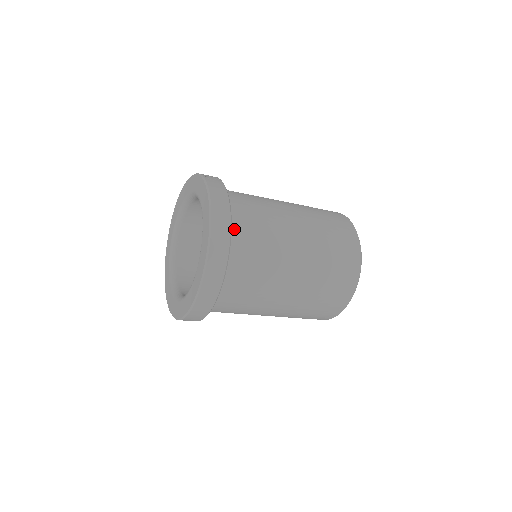
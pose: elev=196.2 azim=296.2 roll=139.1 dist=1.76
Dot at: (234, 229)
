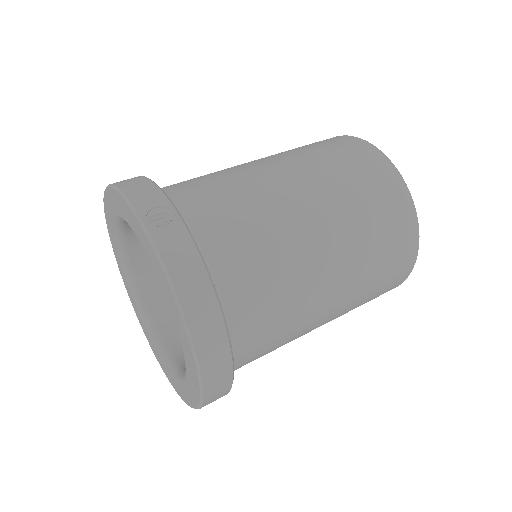
Dot at: (227, 306)
